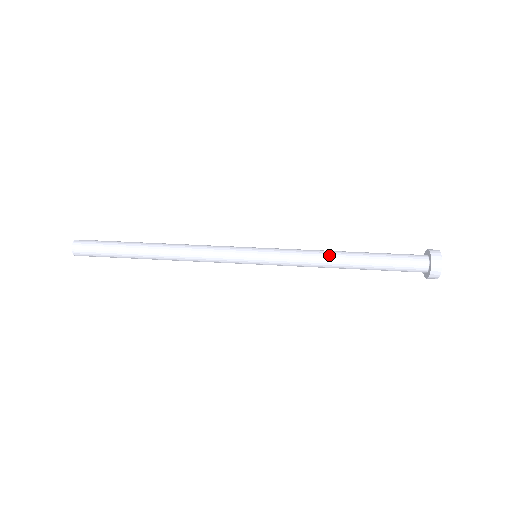
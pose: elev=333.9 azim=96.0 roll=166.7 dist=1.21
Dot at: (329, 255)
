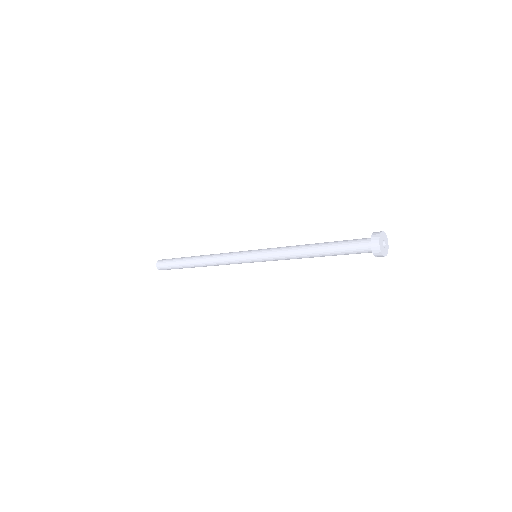
Dot at: (301, 245)
